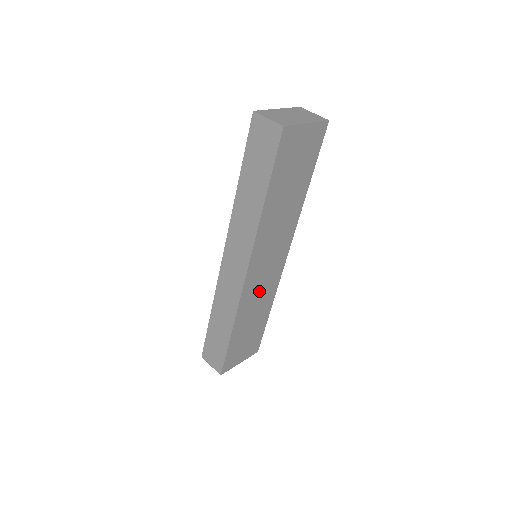
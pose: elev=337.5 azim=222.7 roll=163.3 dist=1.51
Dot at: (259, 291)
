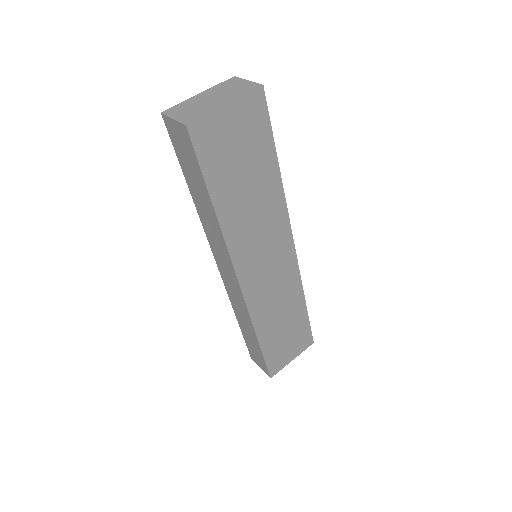
Dot at: (273, 292)
